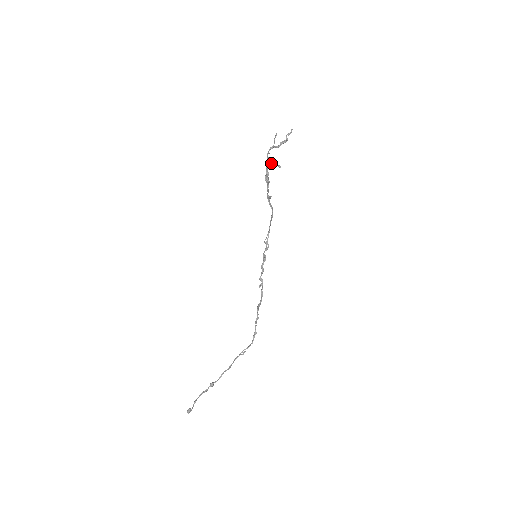
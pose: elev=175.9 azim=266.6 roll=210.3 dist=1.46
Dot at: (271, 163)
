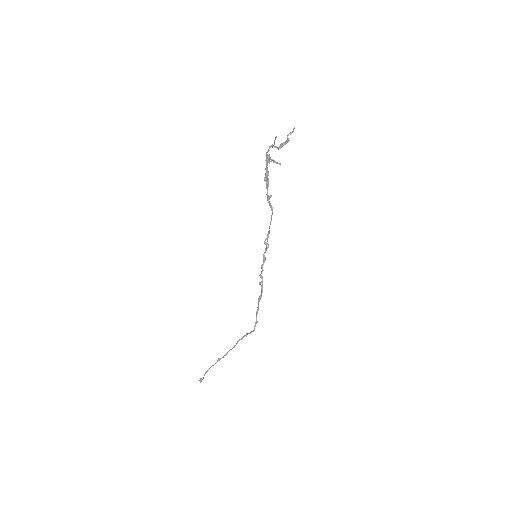
Dot at: (271, 160)
